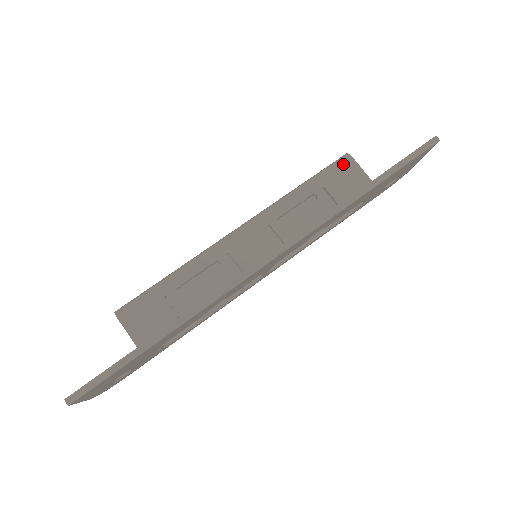
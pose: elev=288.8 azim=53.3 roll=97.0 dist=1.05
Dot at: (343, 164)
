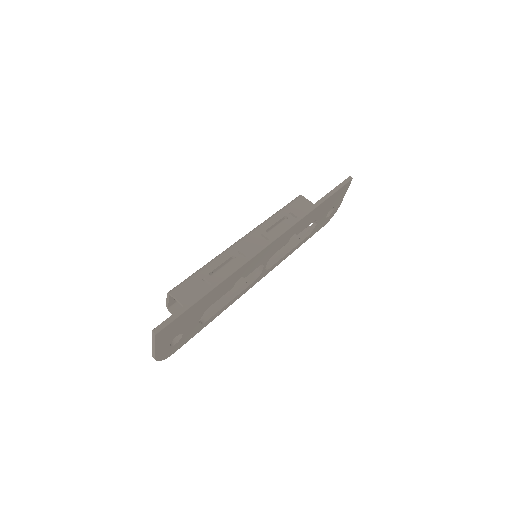
Dot at: (299, 200)
